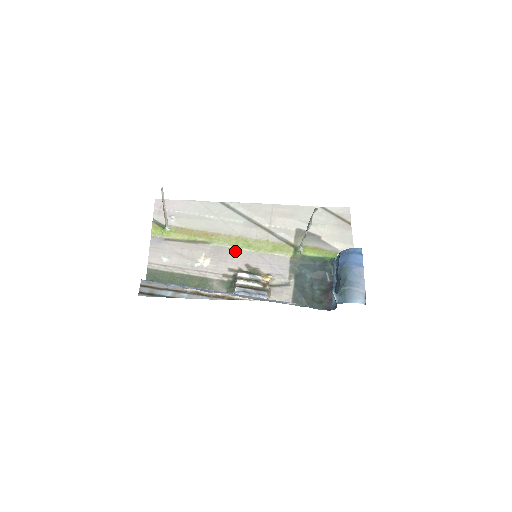
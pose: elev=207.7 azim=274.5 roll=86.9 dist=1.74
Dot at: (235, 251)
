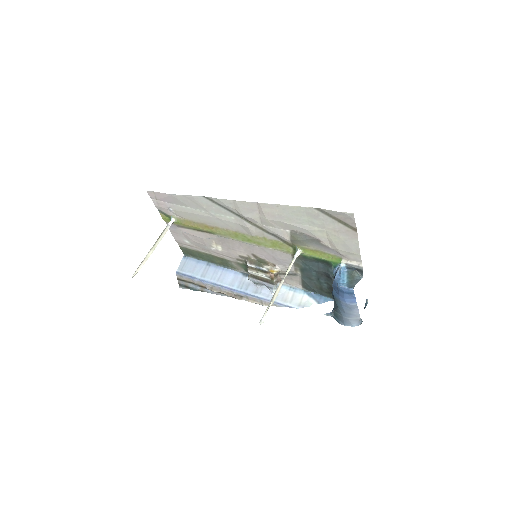
Dot at: (238, 242)
